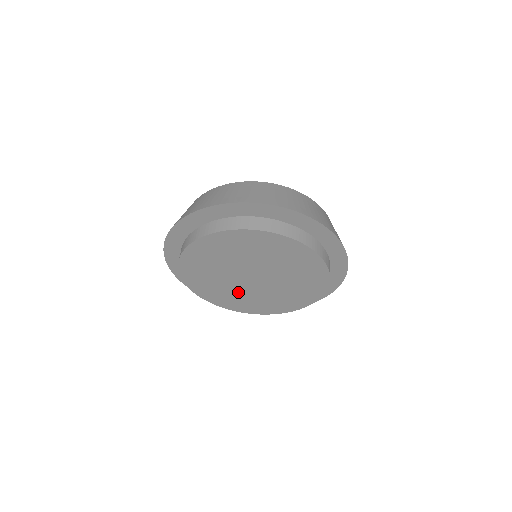
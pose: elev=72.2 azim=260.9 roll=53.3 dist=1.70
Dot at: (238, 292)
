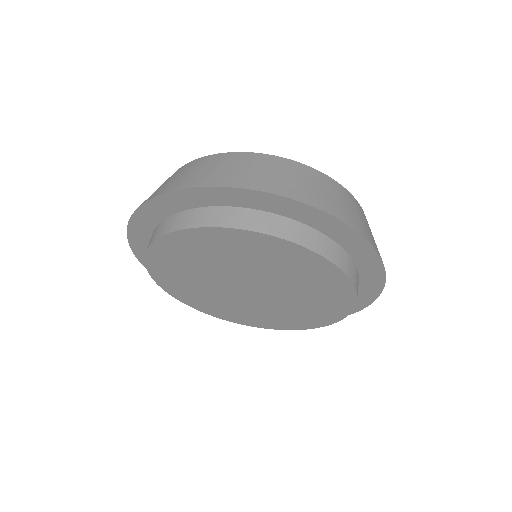
Dot at: (207, 288)
